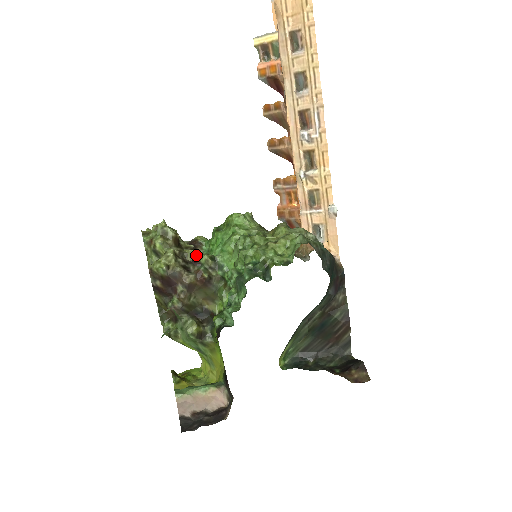
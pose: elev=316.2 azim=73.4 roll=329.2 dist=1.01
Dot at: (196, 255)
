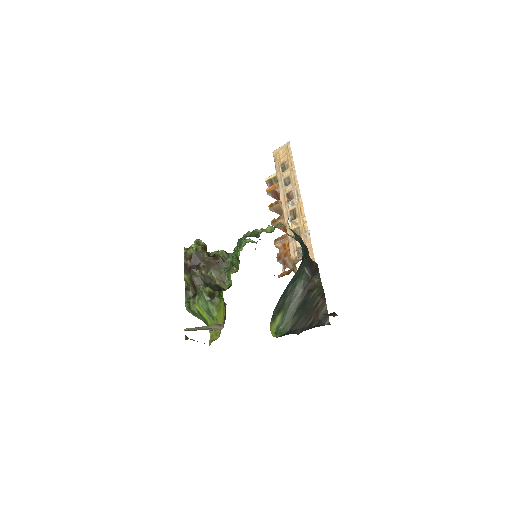
Dot at: (216, 252)
